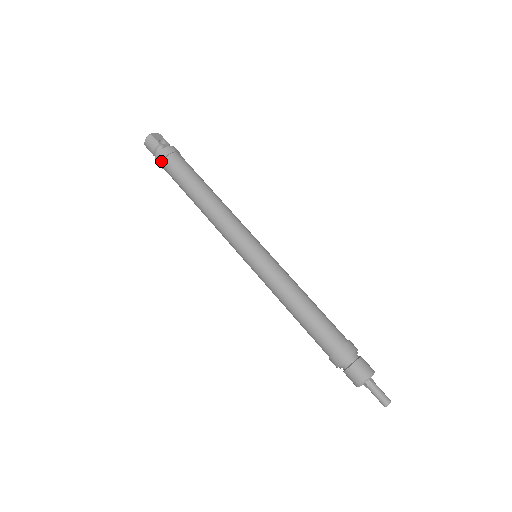
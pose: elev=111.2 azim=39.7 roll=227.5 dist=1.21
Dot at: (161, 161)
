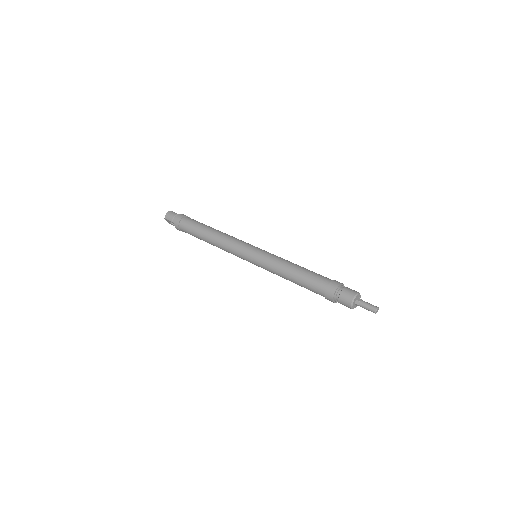
Dot at: (180, 219)
